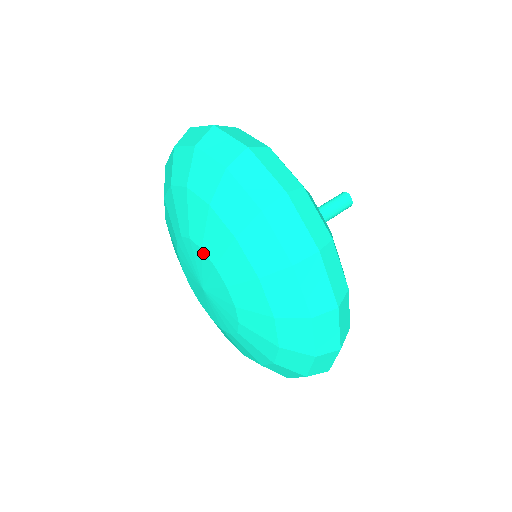
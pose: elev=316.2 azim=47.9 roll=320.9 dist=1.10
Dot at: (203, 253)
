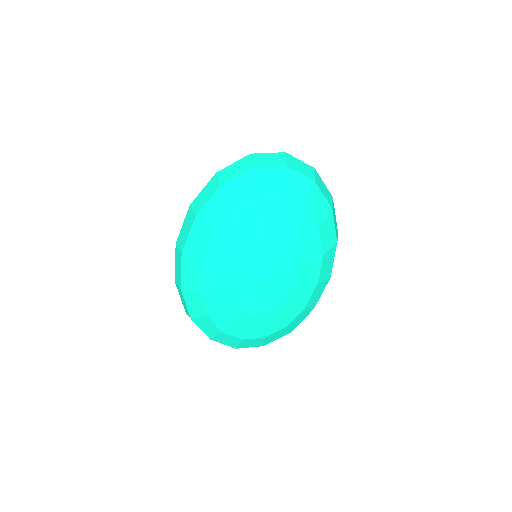
Dot at: (293, 258)
